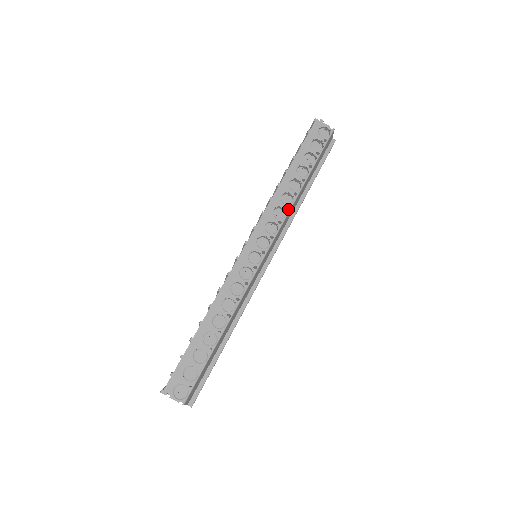
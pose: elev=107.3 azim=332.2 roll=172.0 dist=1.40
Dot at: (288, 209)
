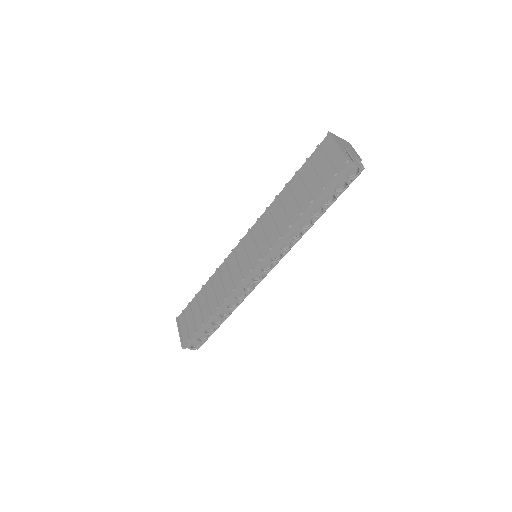
Dot at: (294, 238)
